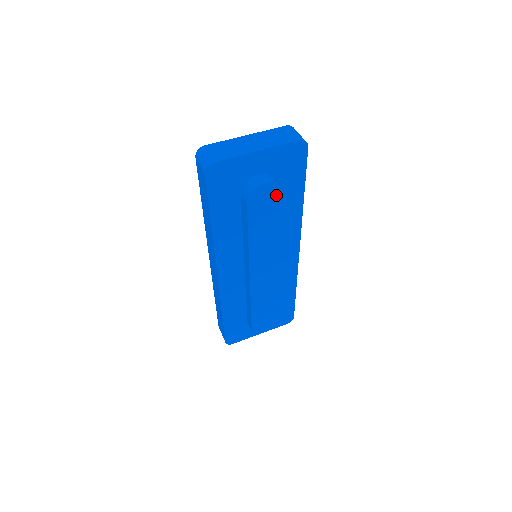
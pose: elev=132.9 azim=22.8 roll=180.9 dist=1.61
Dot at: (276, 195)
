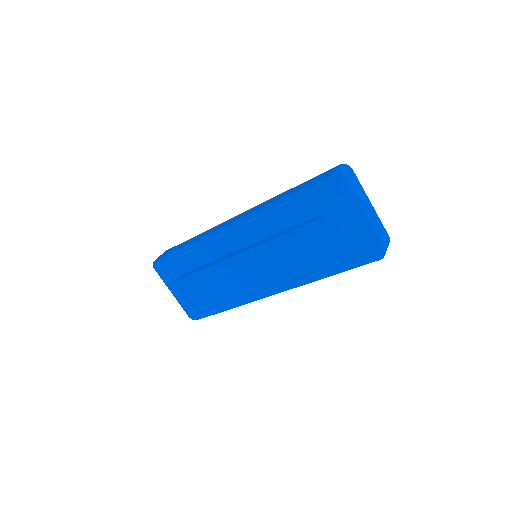
Dot at: (330, 246)
